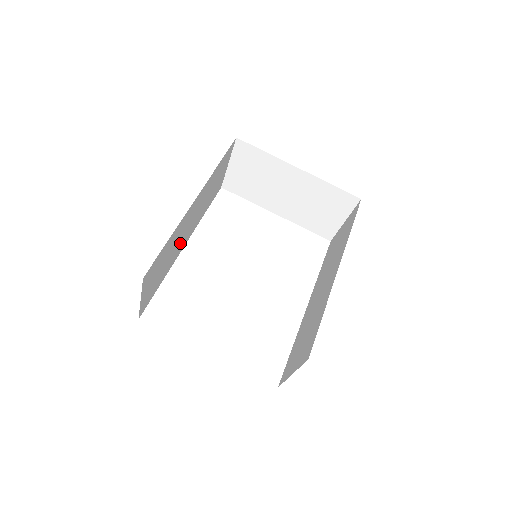
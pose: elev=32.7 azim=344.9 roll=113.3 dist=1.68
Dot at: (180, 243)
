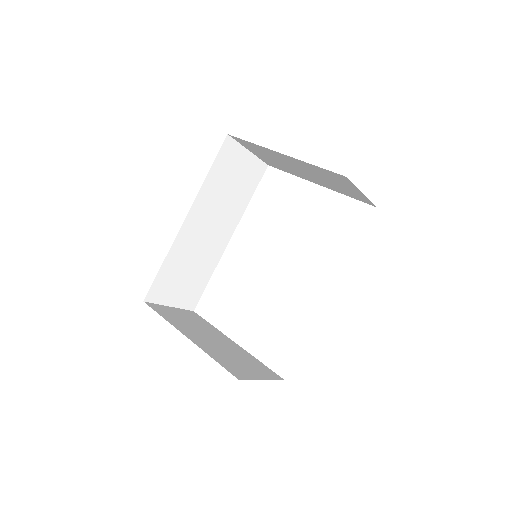
Dot at: (210, 246)
